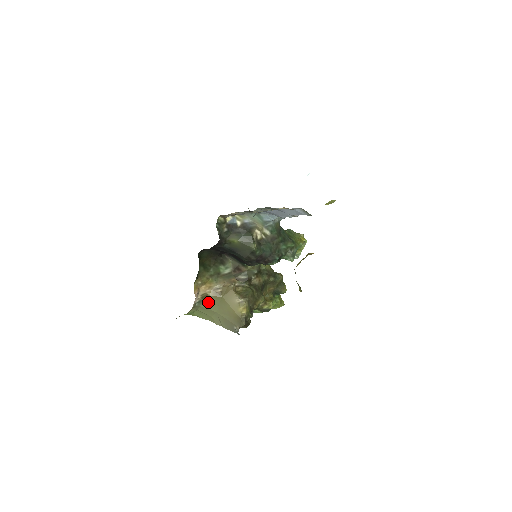
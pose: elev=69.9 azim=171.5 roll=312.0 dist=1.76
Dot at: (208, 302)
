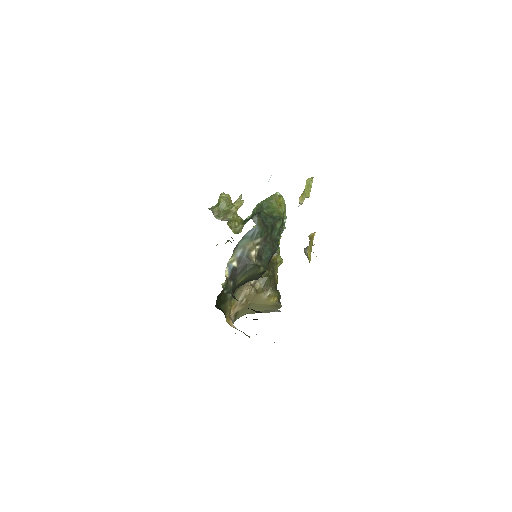
Dot at: (240, 313)
